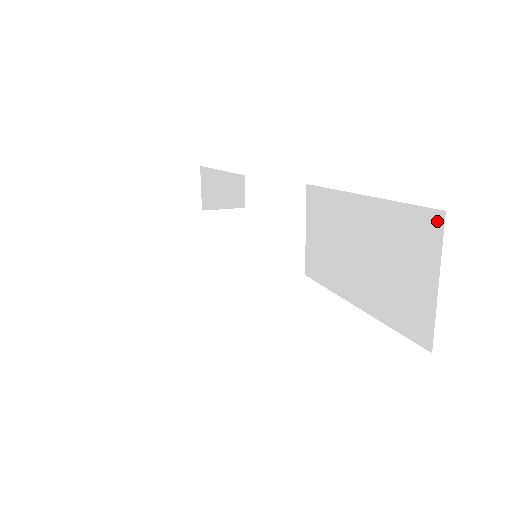
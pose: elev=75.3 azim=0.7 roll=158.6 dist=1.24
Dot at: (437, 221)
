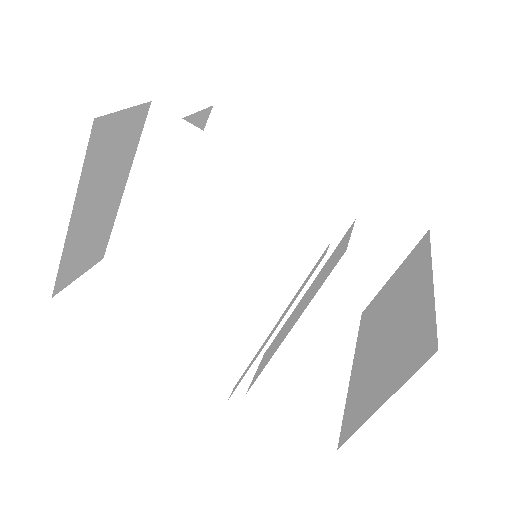
Dot at: (416, 232)
